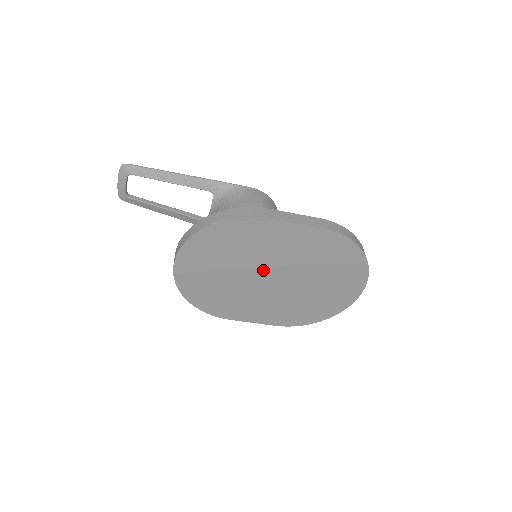
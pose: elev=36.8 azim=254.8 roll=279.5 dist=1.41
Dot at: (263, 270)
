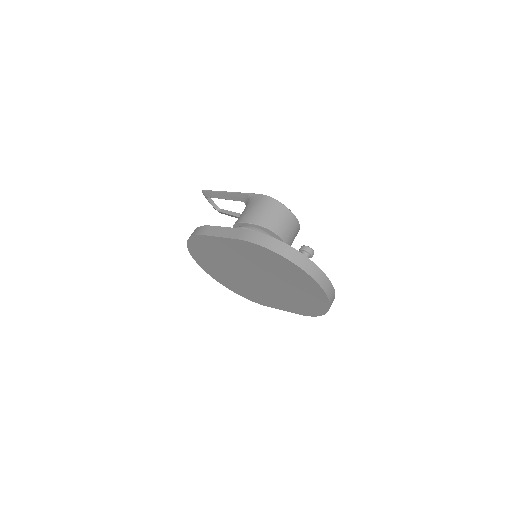
Dot at: (242, 271)
